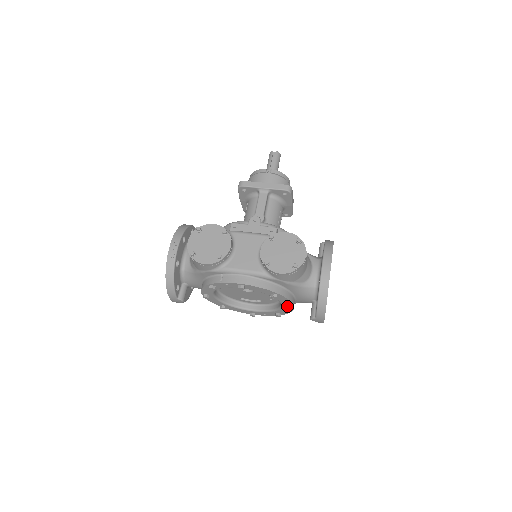
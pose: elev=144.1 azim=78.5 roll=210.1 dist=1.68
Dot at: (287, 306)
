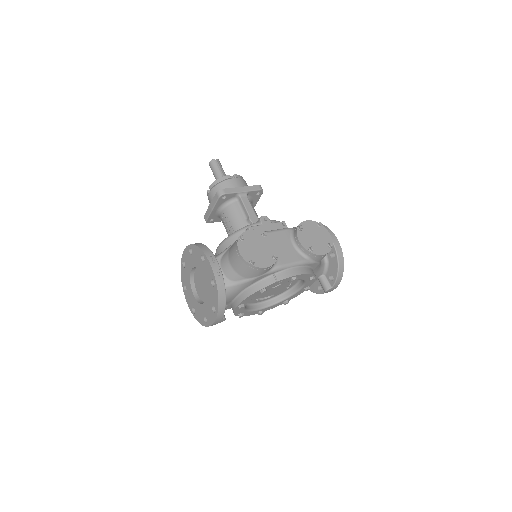
Dot at: (307, 287)
